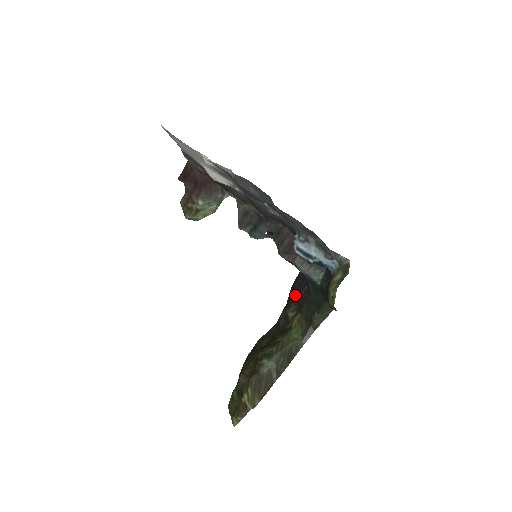
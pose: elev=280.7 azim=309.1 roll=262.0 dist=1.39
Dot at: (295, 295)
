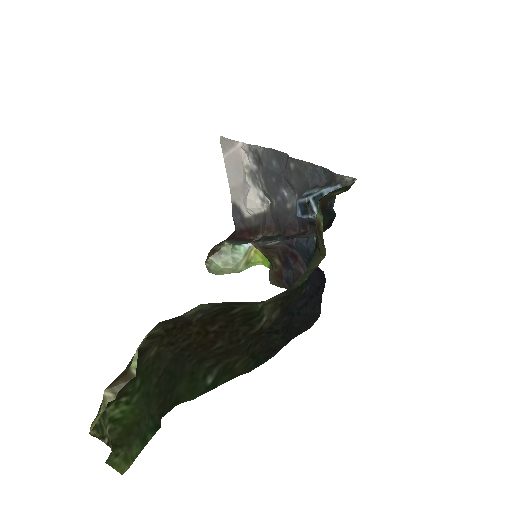
Dot at: (288, 315)
